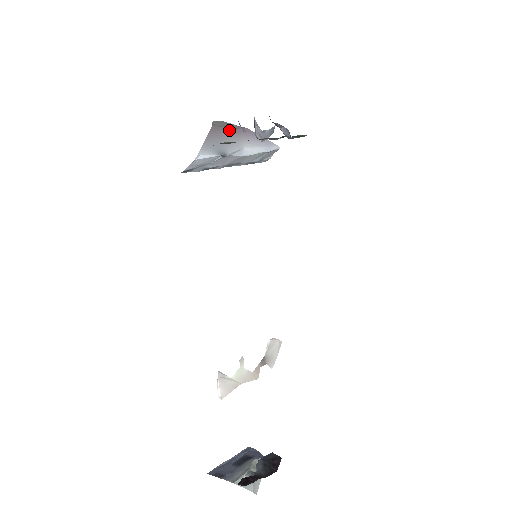
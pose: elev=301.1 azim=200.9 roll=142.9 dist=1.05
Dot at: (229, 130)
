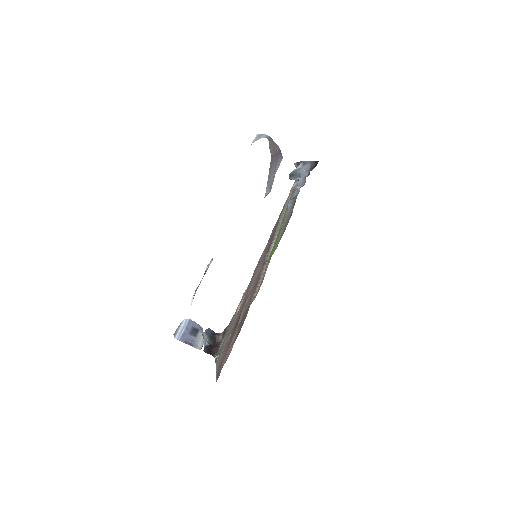
Dot at: (275, 157)
